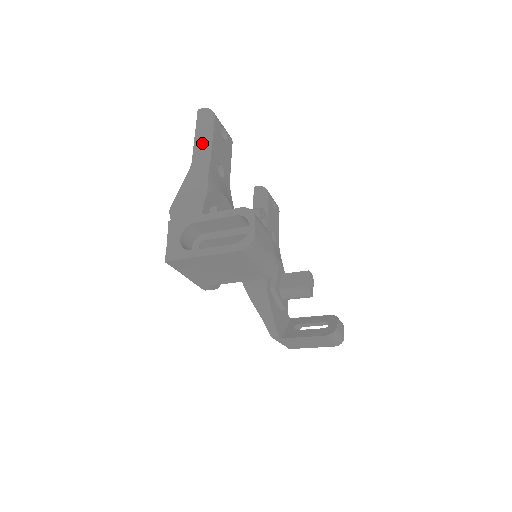
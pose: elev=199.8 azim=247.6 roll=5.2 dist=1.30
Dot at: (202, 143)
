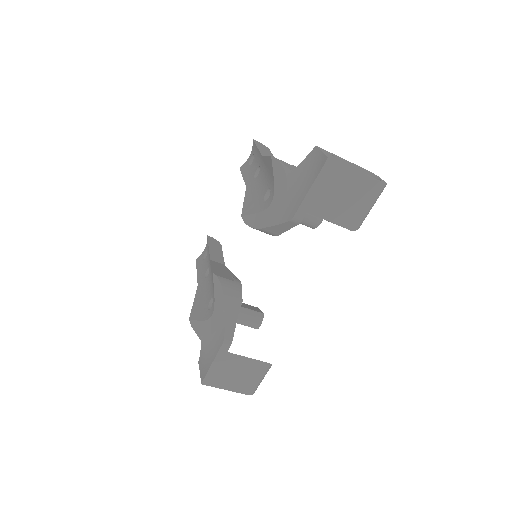
Dot at: (266, 153)
